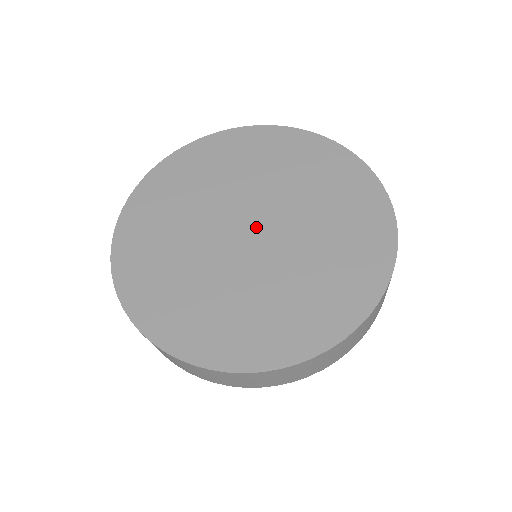
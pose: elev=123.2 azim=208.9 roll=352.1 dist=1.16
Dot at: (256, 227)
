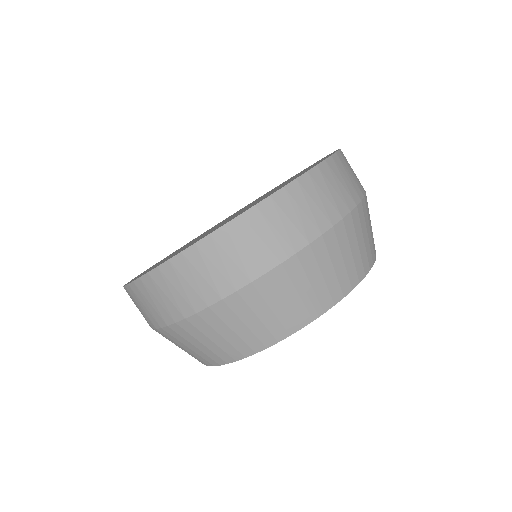
Dot at: occluded
